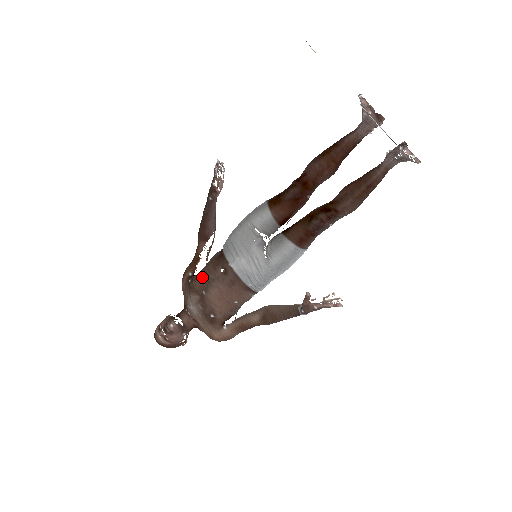
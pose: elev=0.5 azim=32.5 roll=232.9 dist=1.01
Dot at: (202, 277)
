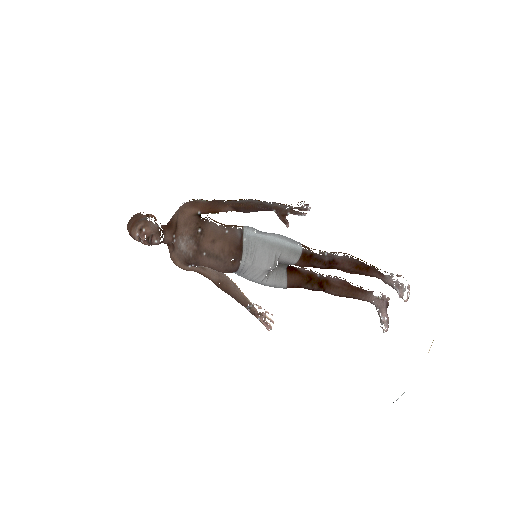
Dot at: (214, 245)
